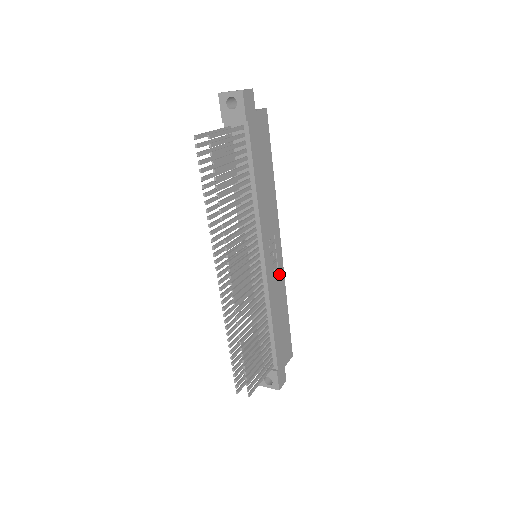
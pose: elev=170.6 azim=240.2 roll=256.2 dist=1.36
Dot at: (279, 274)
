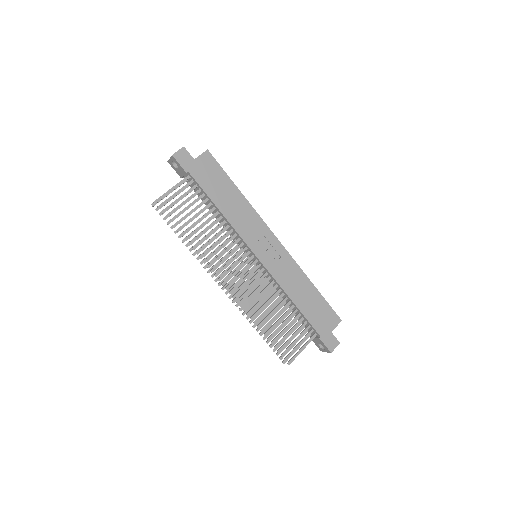
Dot at: (285, 261)
